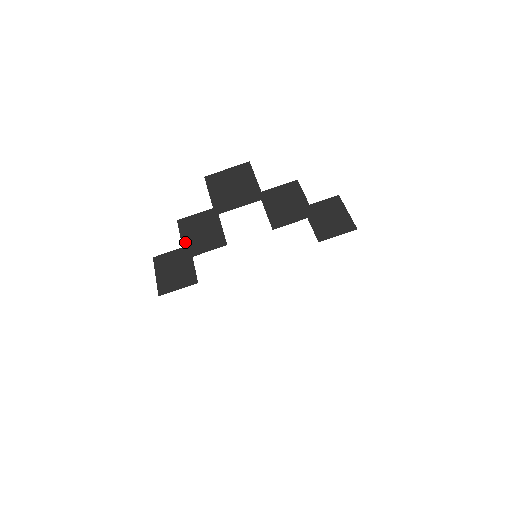
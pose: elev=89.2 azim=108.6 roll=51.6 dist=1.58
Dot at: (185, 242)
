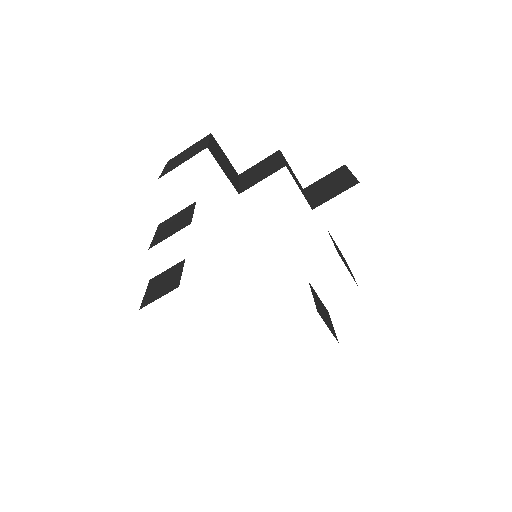
Dot at: (156, 237)
